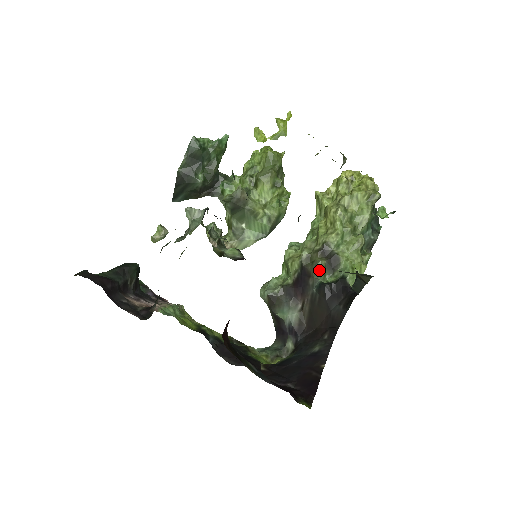
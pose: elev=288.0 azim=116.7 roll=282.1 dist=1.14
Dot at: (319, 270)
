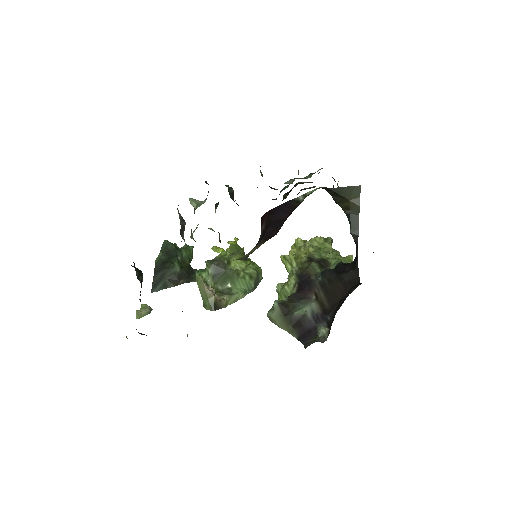
Dot at: (315, 267)
